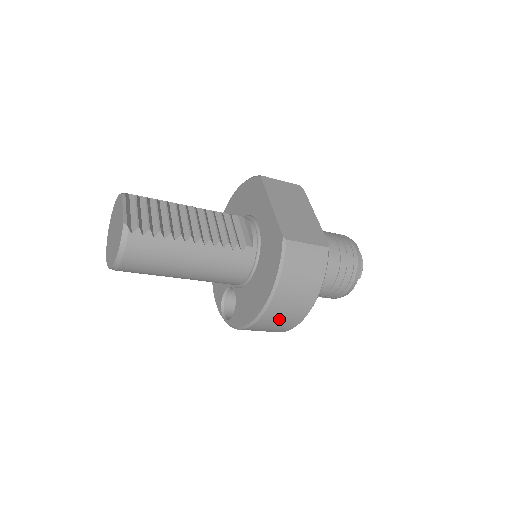
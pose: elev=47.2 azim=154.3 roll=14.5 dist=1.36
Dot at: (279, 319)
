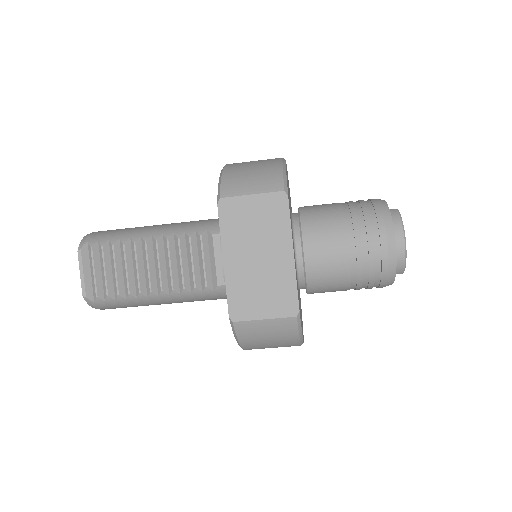
Dot at: occluded
